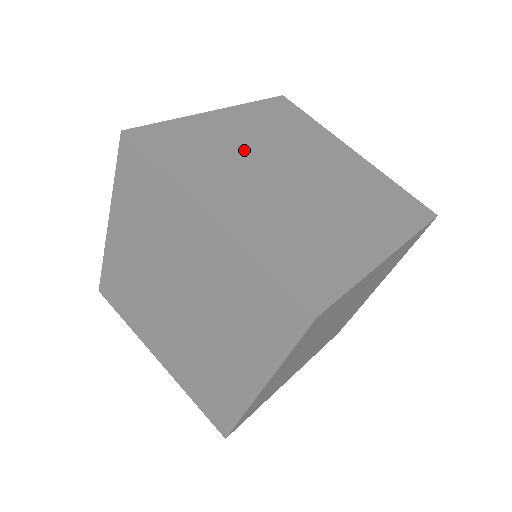
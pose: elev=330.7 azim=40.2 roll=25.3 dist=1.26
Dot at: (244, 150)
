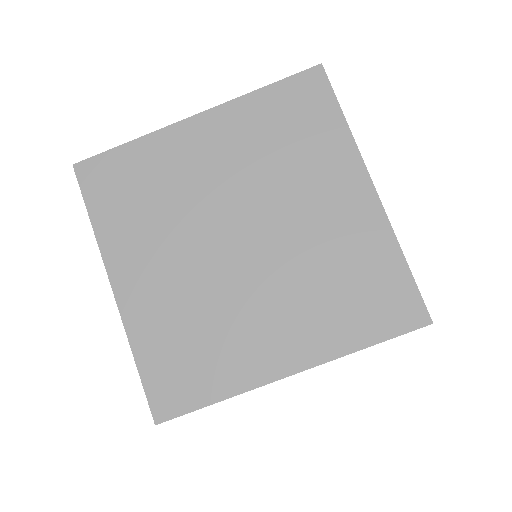
Dot at: occluded
